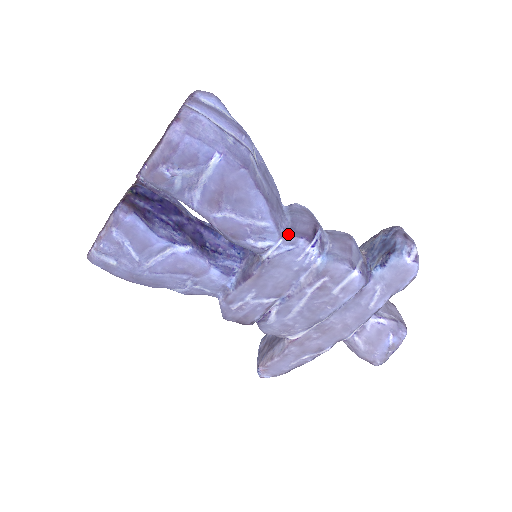
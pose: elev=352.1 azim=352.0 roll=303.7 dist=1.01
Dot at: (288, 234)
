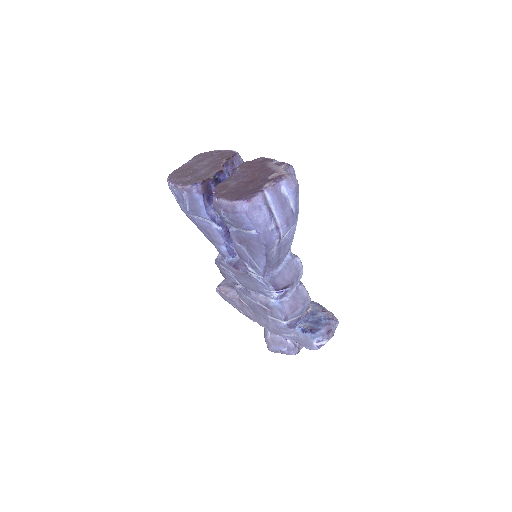
Dot at: (268, 278)
